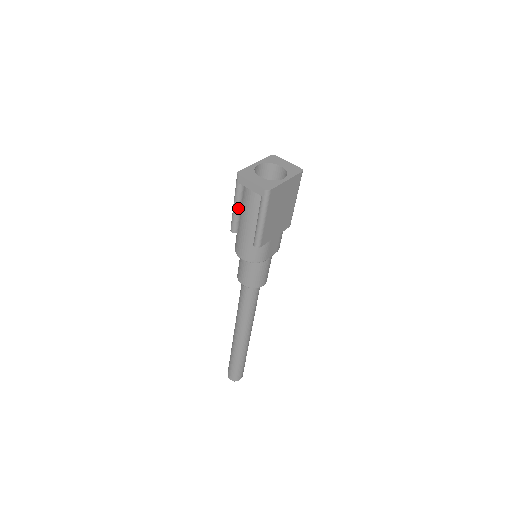
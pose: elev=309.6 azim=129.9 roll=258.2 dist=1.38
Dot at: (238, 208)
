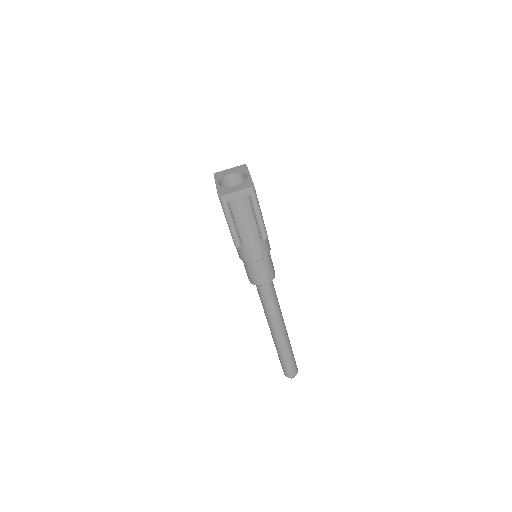
Dot at: (234, 223)
